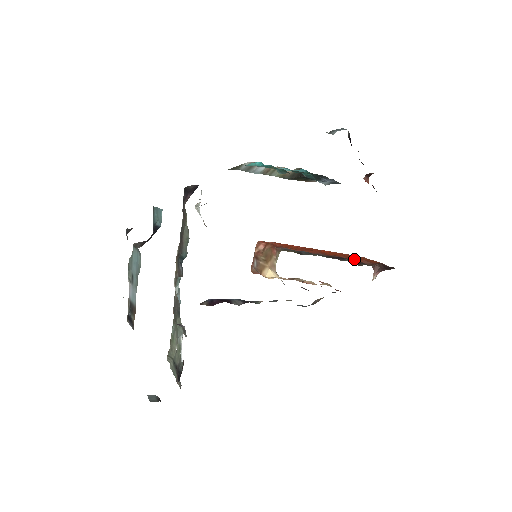
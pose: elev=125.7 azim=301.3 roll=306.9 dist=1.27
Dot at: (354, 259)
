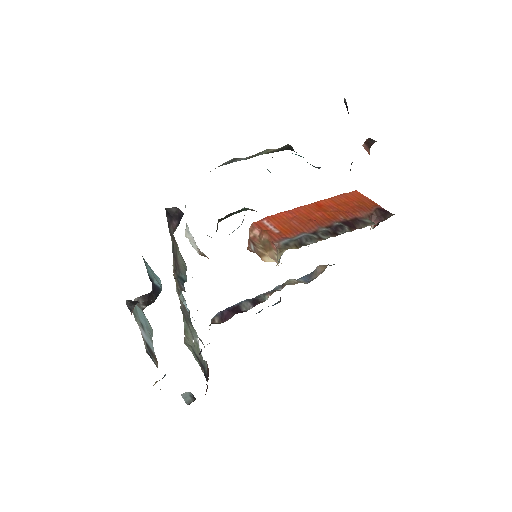
Dot at: (351, 215)
